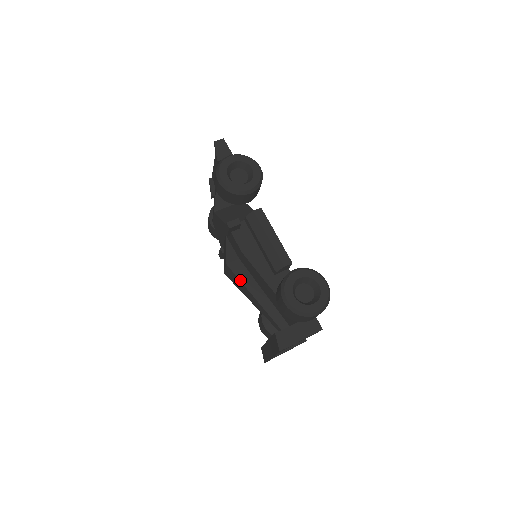
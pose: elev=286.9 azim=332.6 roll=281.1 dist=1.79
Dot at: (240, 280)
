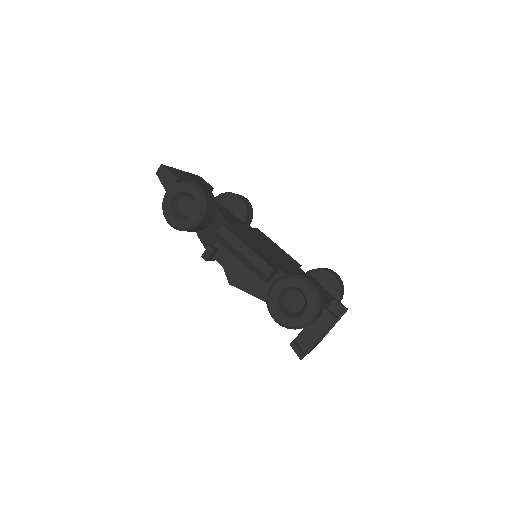
Dot at: (248, 293)
